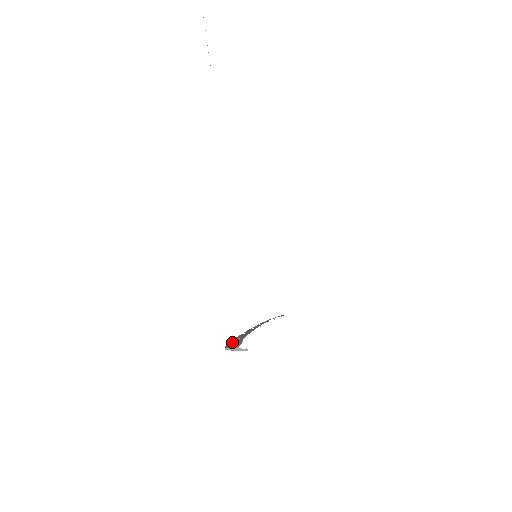
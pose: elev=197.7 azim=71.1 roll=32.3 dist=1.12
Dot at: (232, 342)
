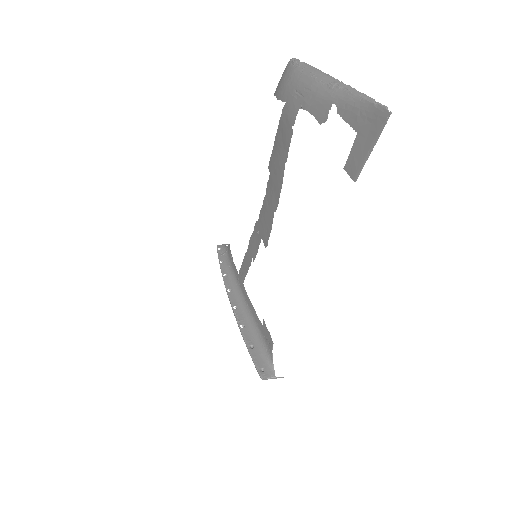
Dot at: (257, 361)
